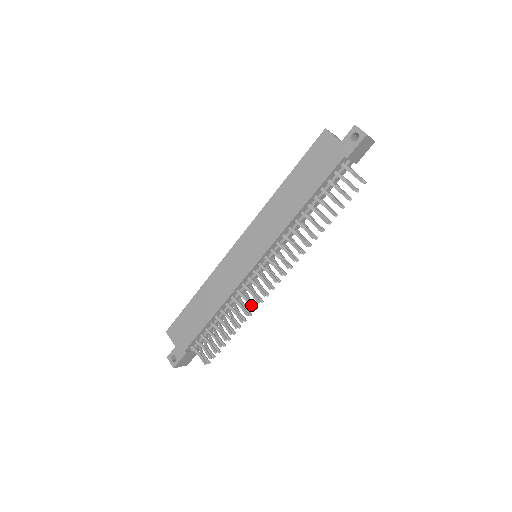
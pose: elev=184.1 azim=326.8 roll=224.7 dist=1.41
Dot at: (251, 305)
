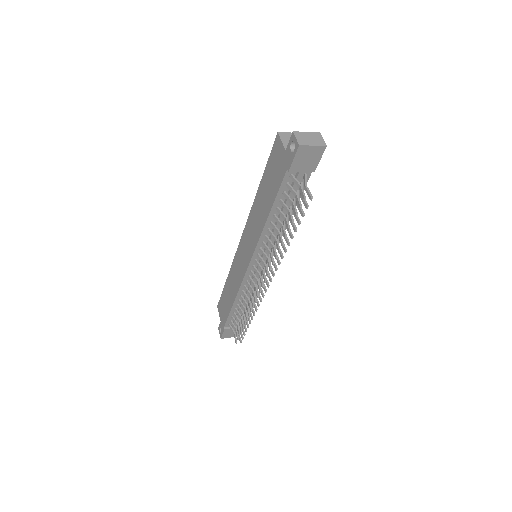
Dot at: (252, 303)
